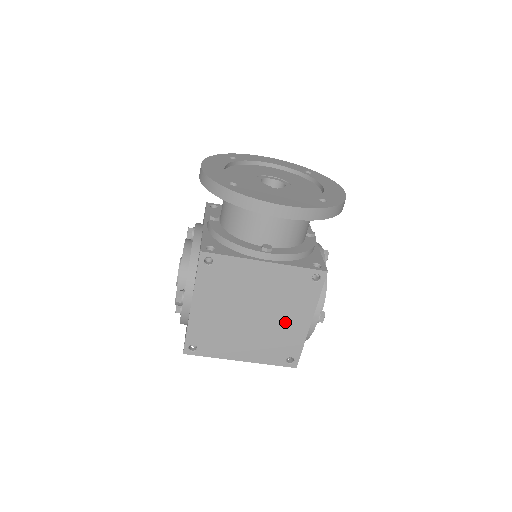
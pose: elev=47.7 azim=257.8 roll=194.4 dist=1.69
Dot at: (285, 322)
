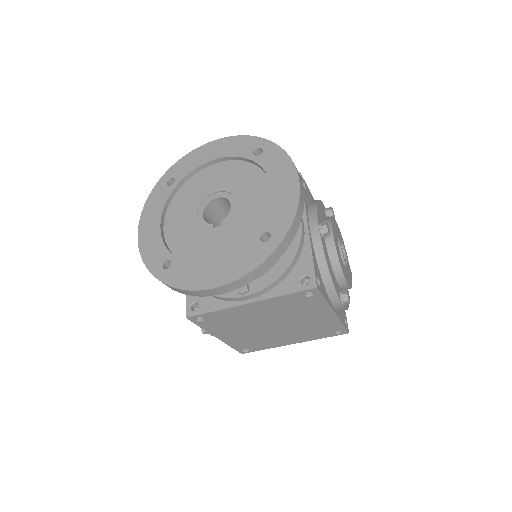
Dot at: (309, 320)
